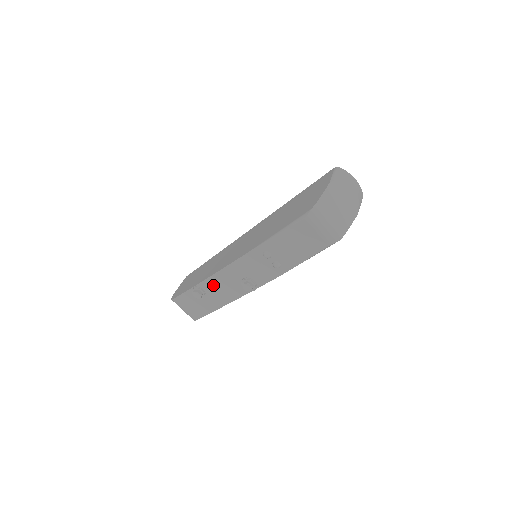
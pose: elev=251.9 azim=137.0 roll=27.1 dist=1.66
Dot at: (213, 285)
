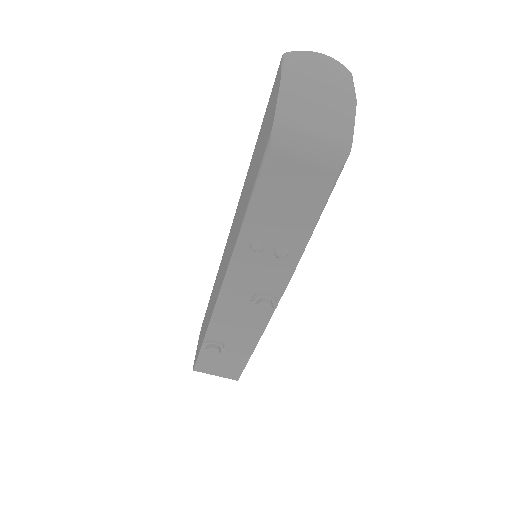
Dot at: (223, 328)
